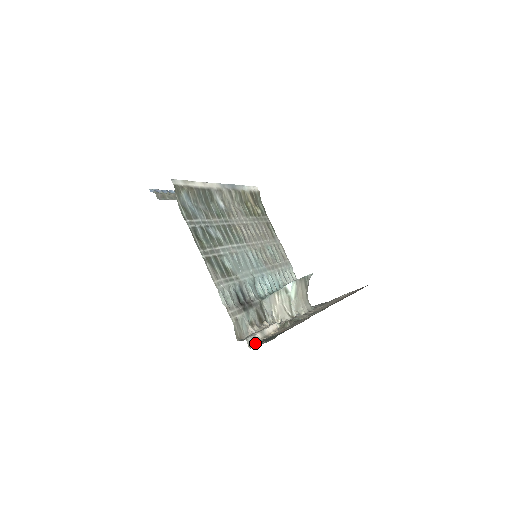
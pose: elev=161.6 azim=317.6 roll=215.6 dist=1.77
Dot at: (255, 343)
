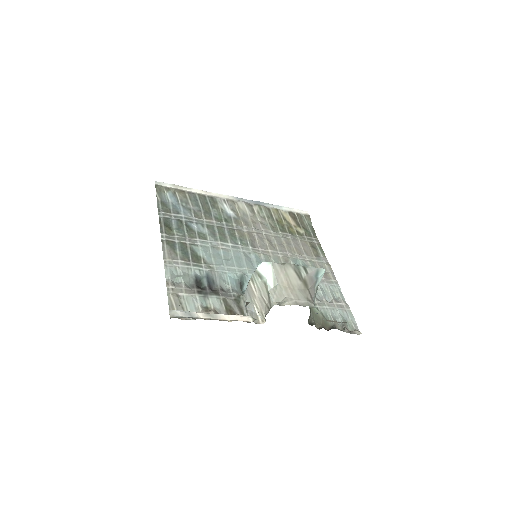
Dot at: (185, 317)
